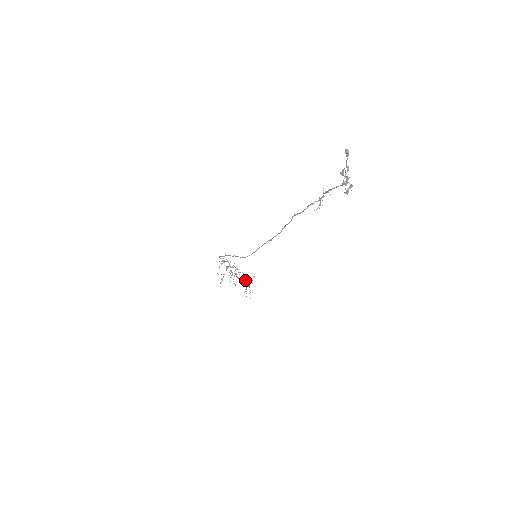
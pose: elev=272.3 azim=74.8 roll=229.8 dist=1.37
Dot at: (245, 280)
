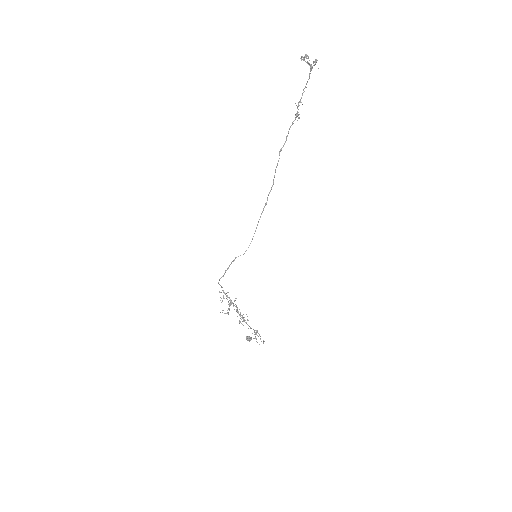
Dot at: (250, 338)
